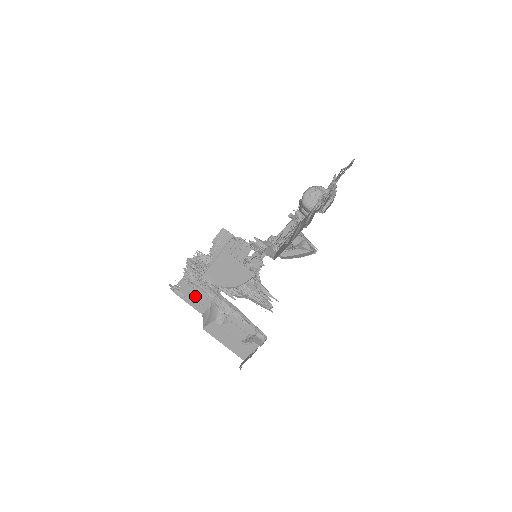
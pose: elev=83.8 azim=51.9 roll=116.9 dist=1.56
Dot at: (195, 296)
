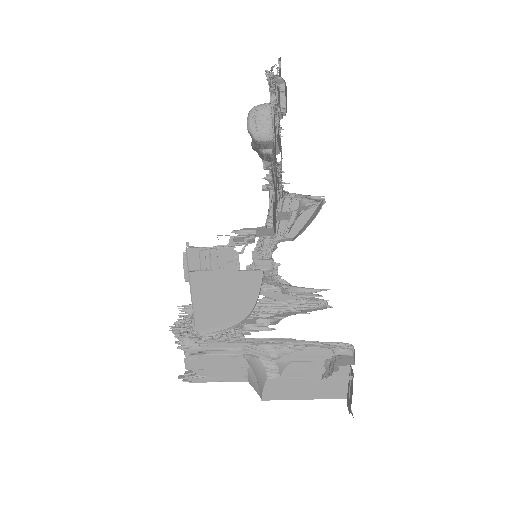
Dot at: (218, 366)
